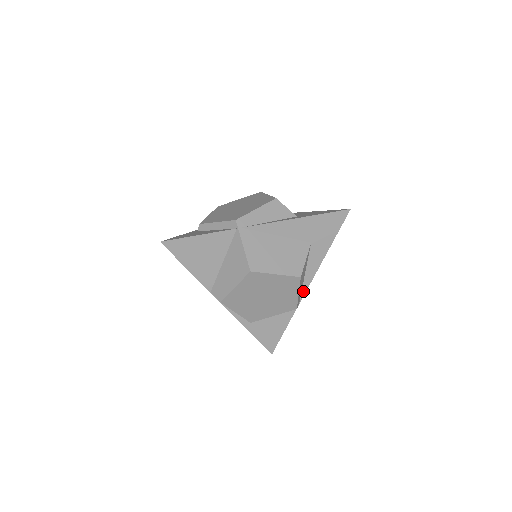
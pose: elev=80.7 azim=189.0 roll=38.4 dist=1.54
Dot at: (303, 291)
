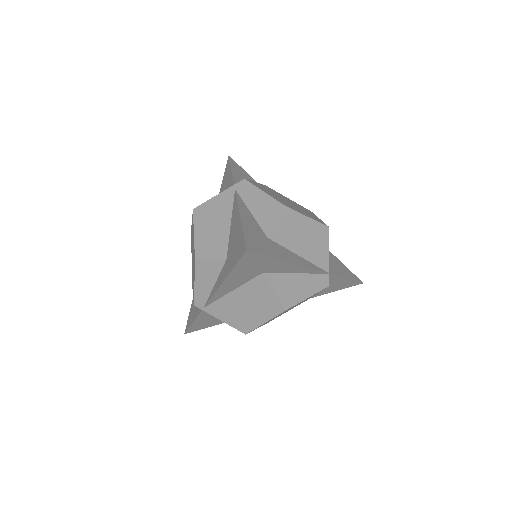
Dot at: (317, 272)
